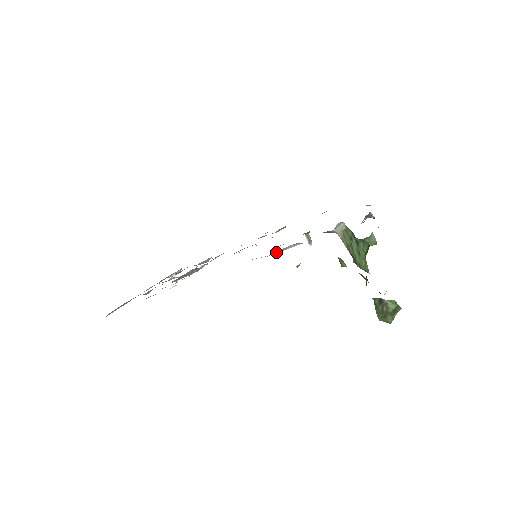
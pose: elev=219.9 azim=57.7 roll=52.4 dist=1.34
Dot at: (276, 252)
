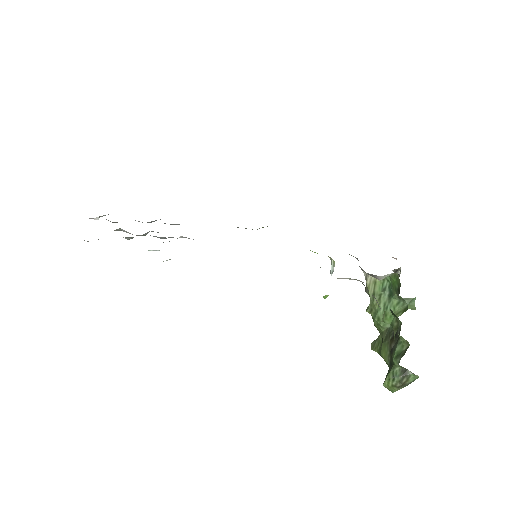
Dot at: occluded
